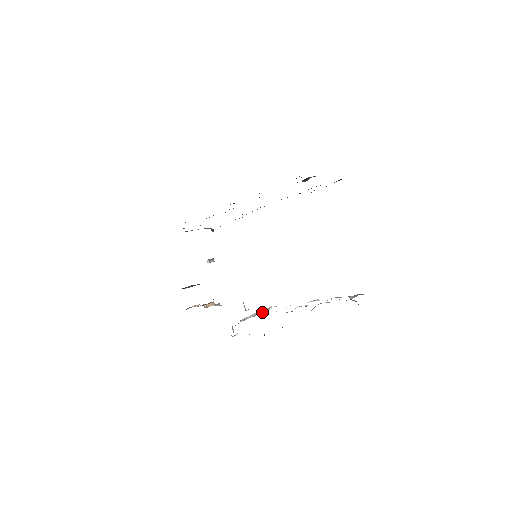
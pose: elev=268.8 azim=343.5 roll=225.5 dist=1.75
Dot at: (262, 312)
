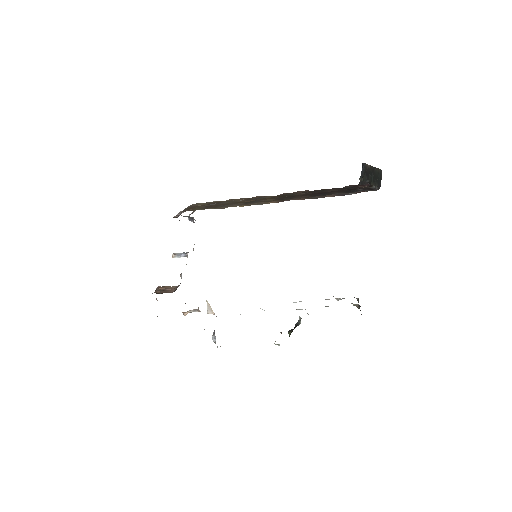
Dot at: occluded
